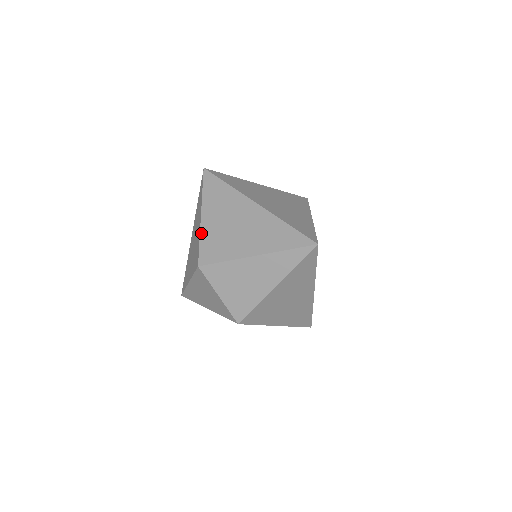
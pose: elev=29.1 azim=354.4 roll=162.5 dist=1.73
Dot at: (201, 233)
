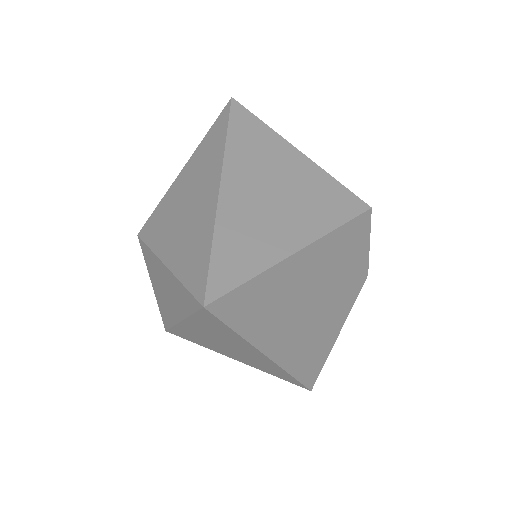
Dot at: (167, 192)
